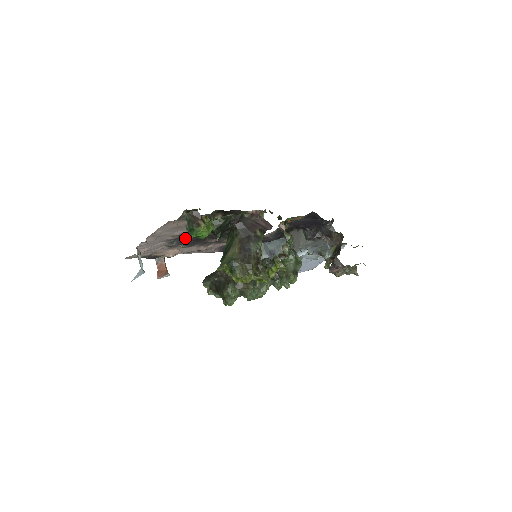
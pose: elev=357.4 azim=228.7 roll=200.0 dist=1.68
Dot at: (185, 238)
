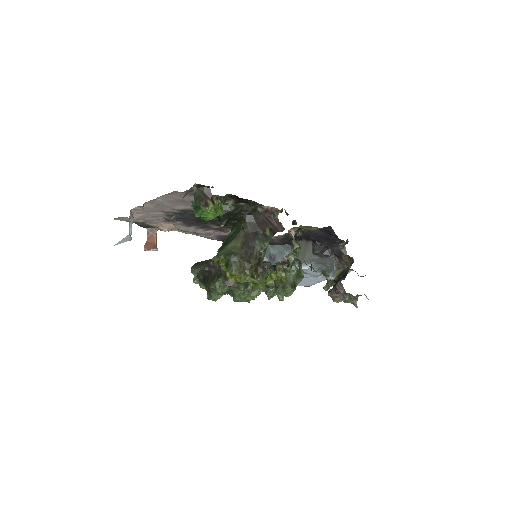
Dot at: (186, 215)
